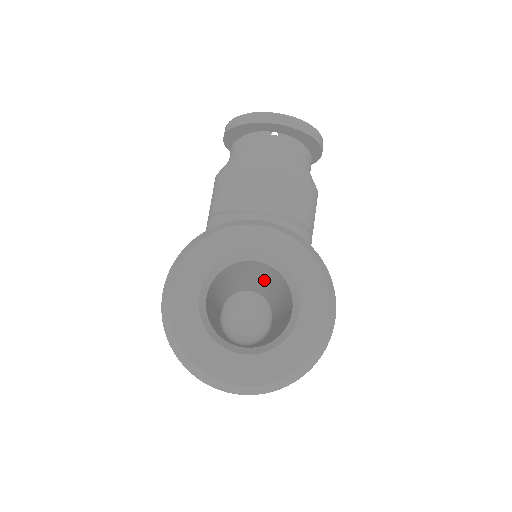
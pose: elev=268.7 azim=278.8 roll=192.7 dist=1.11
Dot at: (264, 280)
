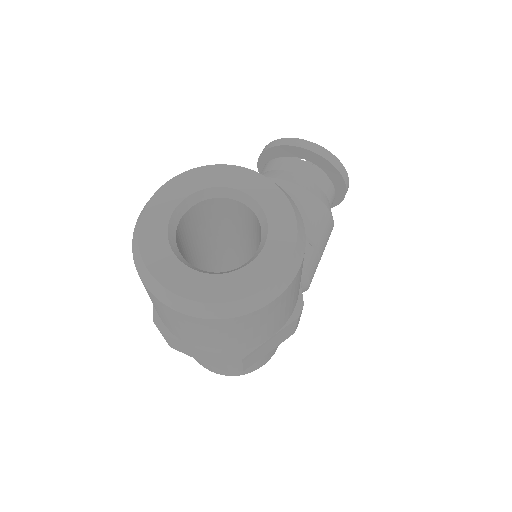
Dot at: (249, 252)
